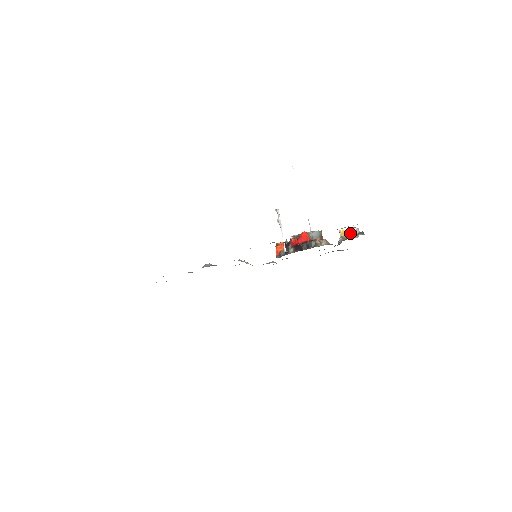
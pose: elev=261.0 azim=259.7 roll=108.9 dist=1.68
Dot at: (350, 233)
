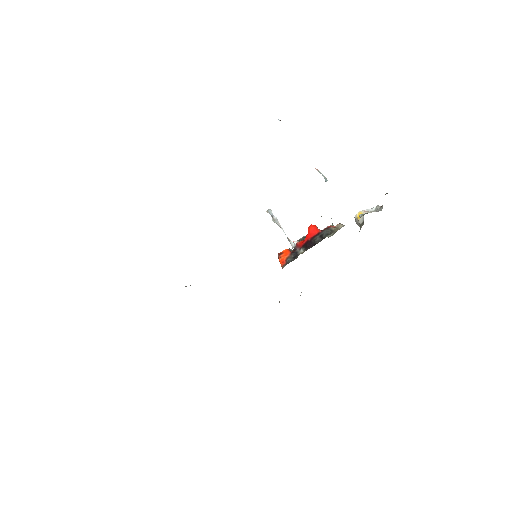
Dot at: (370, 212)
